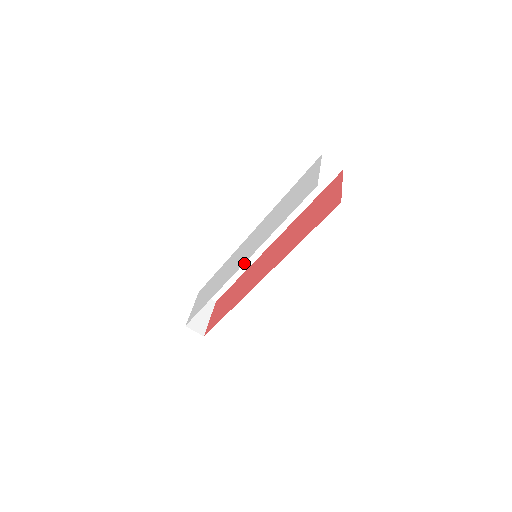
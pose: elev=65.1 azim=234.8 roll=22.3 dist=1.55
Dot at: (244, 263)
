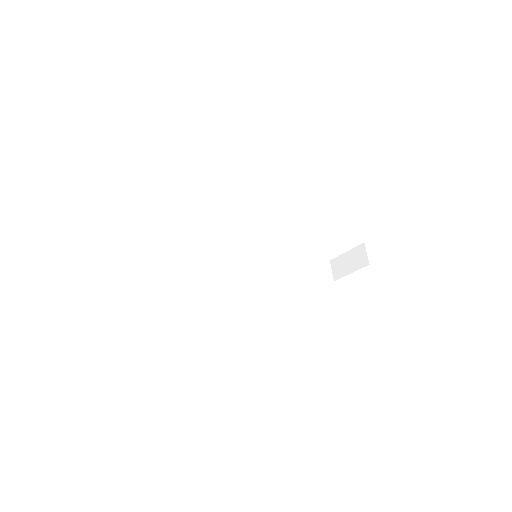
Dot at: (205, 268)
